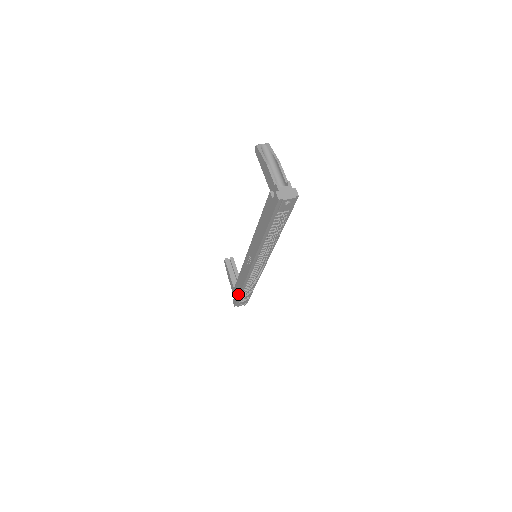
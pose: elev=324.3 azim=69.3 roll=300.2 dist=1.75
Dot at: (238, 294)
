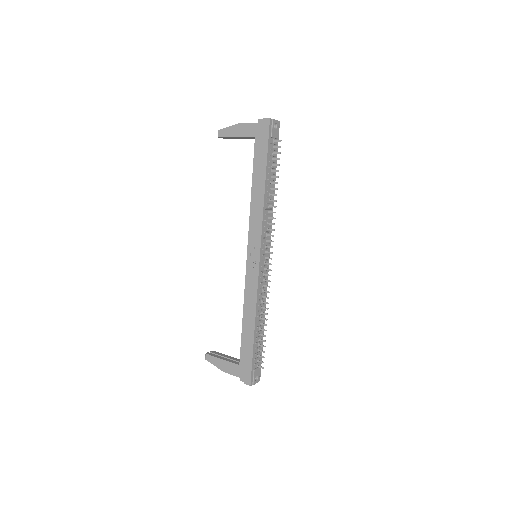
Dot at: (251, 347)
